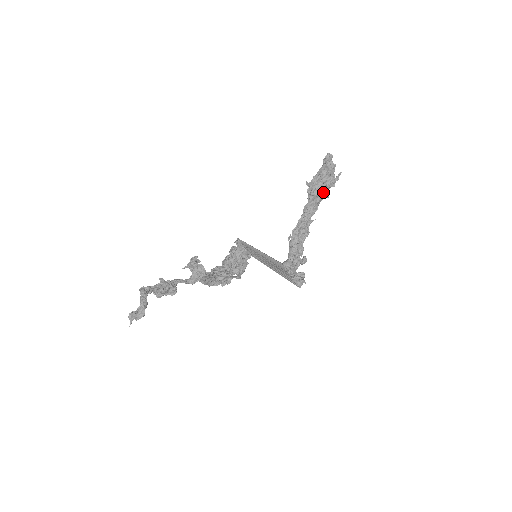
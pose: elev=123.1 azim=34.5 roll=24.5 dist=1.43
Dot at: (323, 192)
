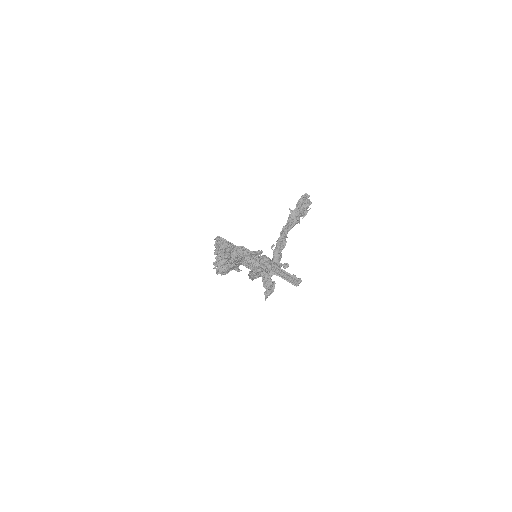
Dot at: (299, 219)
